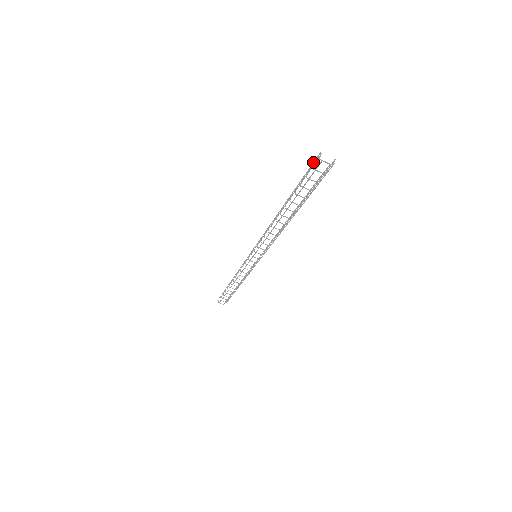
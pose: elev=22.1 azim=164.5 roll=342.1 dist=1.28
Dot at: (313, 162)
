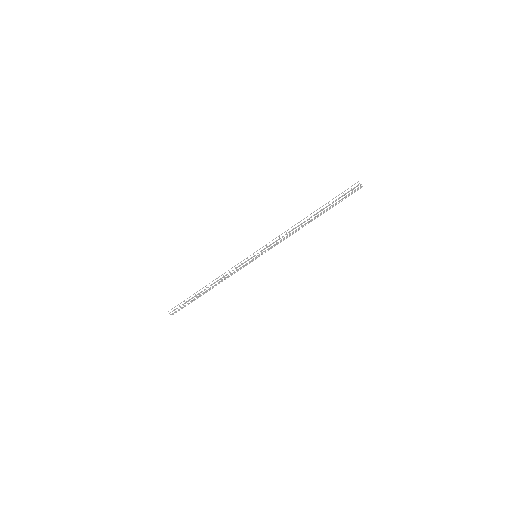
Dot at: occluded
